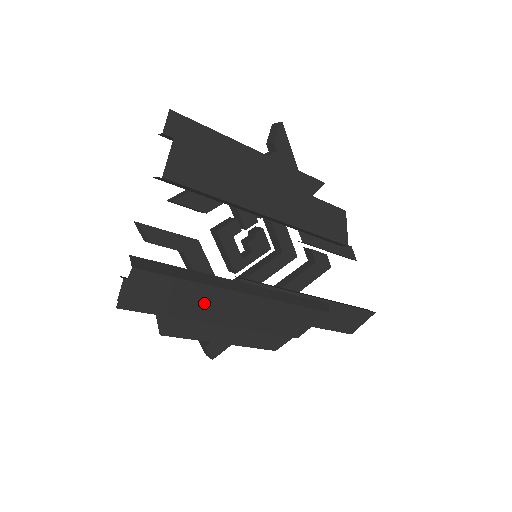
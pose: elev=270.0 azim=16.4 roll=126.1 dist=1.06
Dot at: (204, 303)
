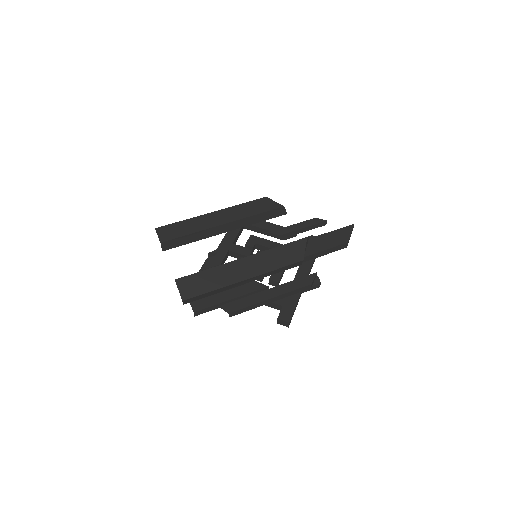
Dot at: (225, 275)
